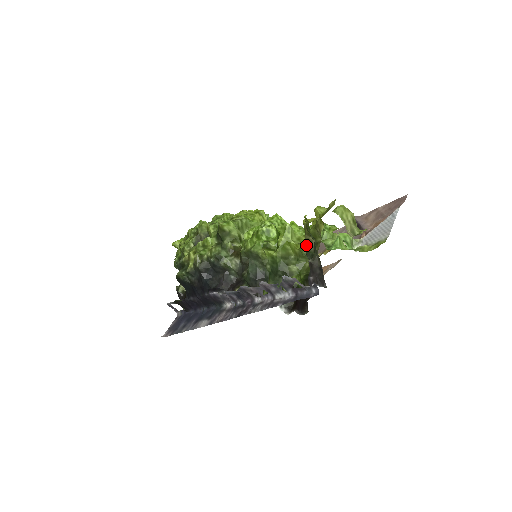
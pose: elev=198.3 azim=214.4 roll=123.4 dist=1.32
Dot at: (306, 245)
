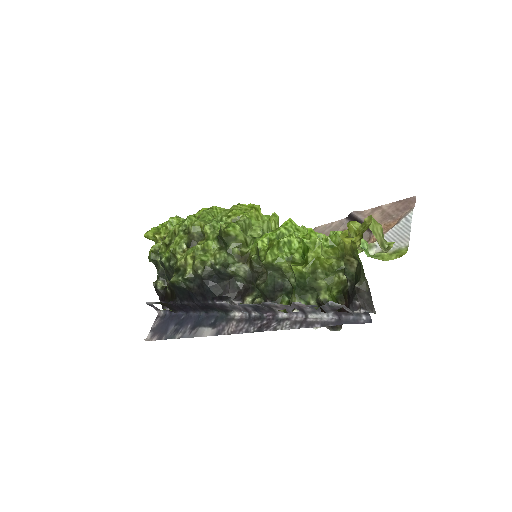
Dot at: (345, 265)
